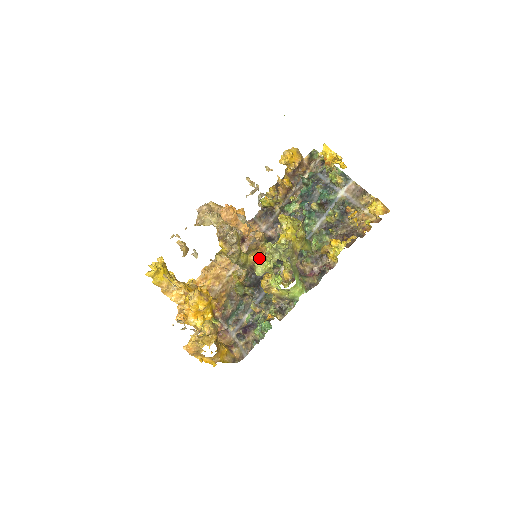
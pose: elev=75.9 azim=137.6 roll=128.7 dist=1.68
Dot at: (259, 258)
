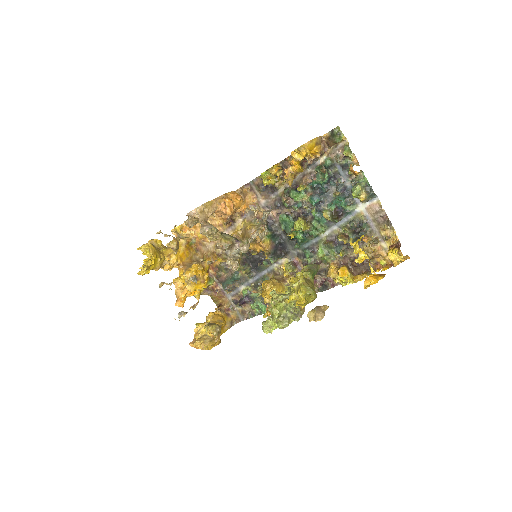
Dot at: (267, 324)
